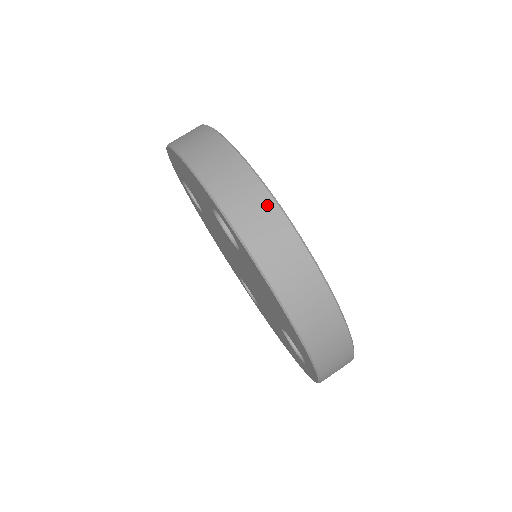
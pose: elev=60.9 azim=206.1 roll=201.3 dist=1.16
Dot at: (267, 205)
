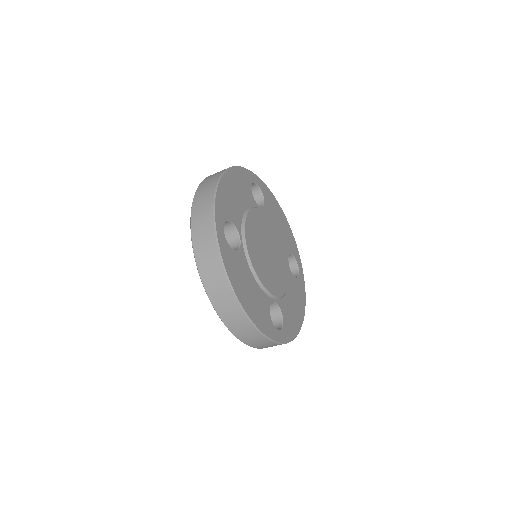
Dot at: (212, 243)
